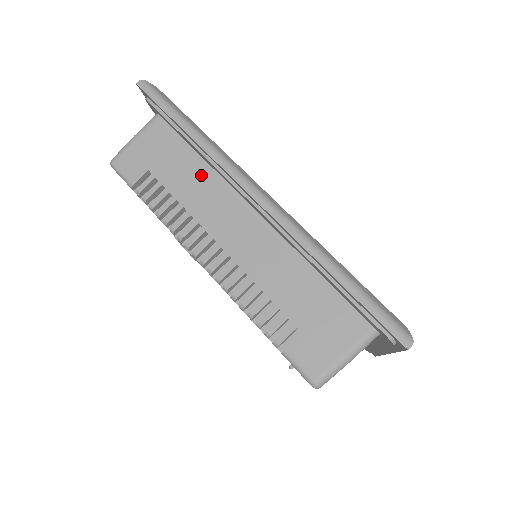
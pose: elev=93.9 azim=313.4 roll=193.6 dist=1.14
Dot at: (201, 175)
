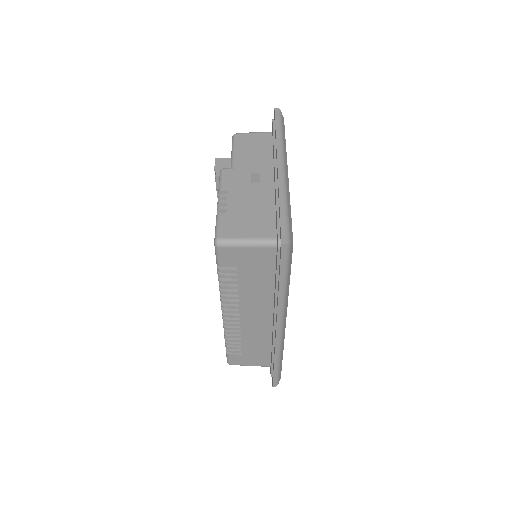
Dot at: (265, 290)
